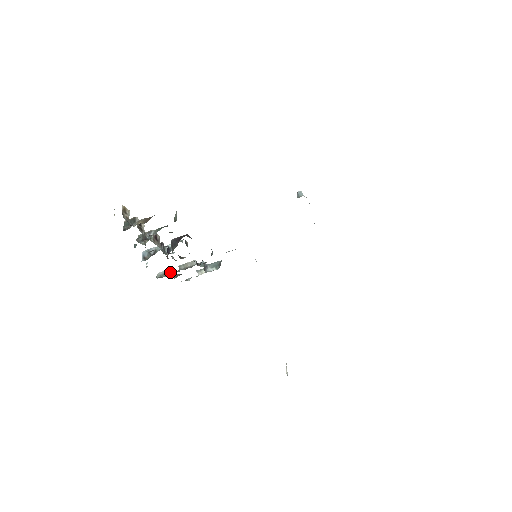
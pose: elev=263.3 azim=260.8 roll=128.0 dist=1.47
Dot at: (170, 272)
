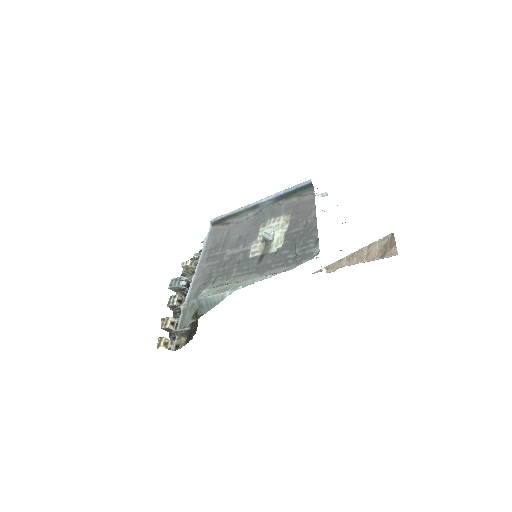
Dot at: (190, 265)
